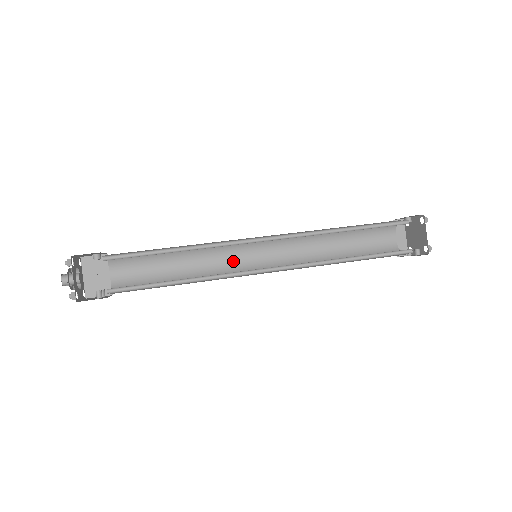
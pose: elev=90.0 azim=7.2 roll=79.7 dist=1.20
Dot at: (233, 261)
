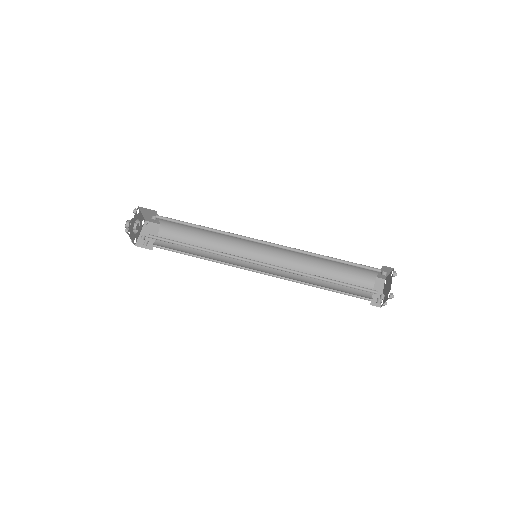
Dot at: occluded
